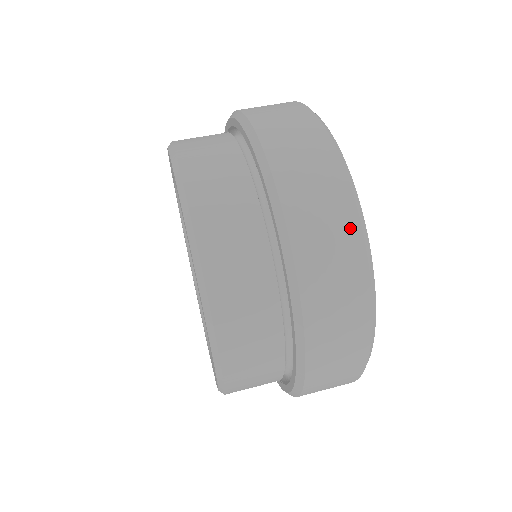
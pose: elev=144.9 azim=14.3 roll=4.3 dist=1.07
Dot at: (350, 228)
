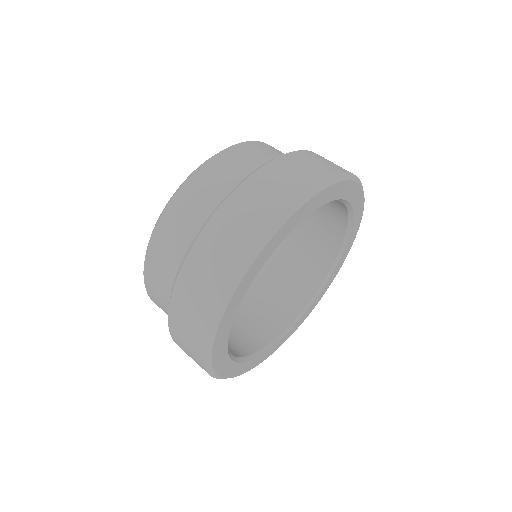
Dot at: (298, 188)
